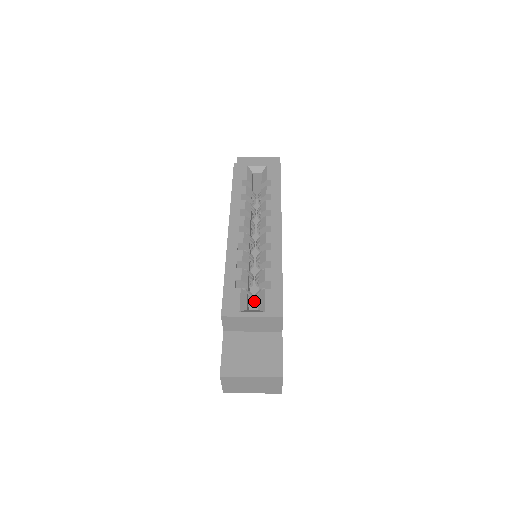
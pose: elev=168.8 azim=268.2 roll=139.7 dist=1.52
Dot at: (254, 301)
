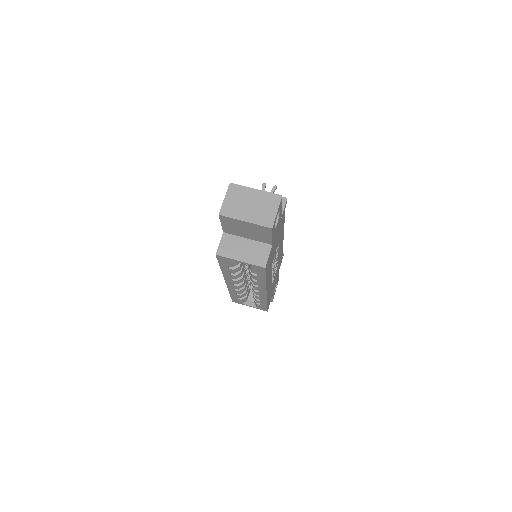
Dot at: occluded
